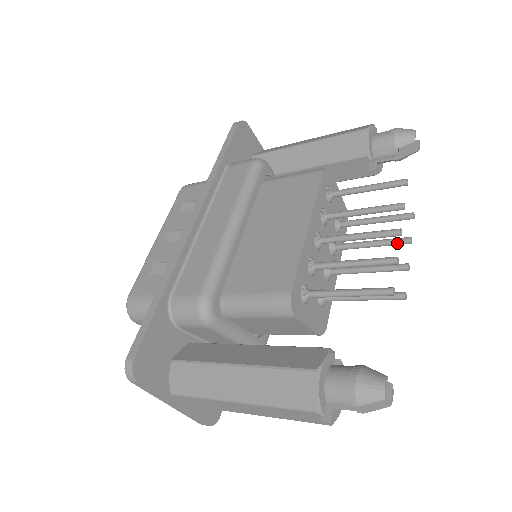
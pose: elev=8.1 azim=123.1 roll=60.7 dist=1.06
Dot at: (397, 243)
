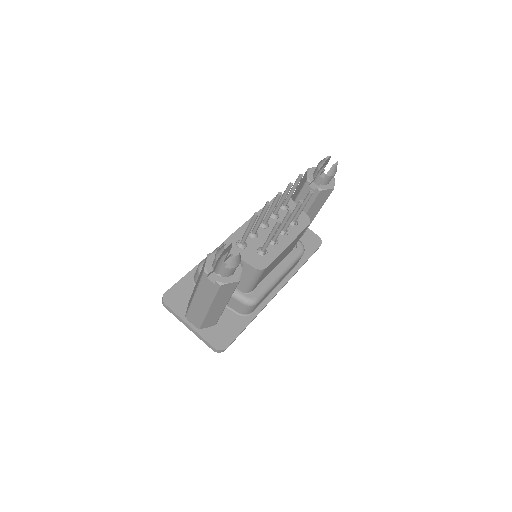
Dot at: (297, 207)
